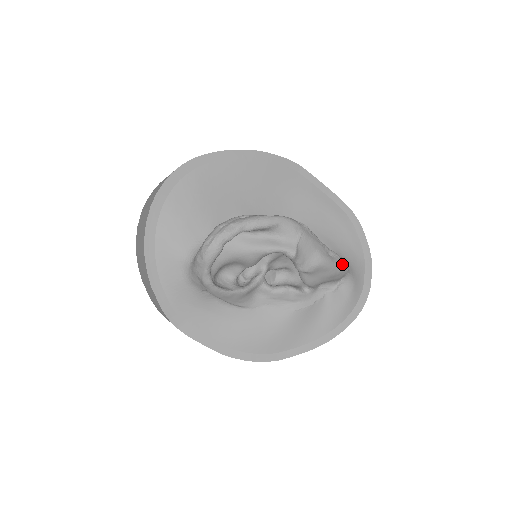
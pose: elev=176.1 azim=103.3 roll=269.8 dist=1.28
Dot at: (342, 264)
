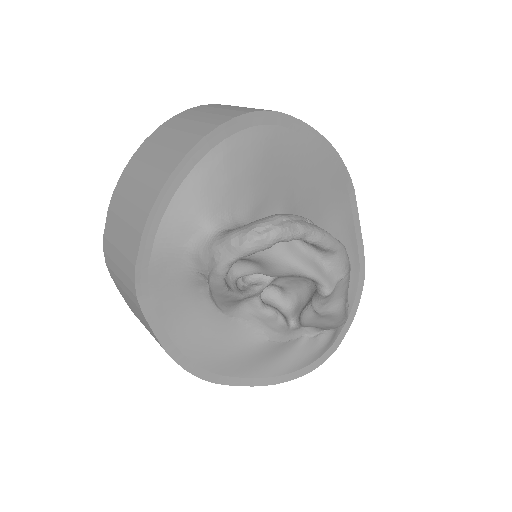
Dot at: (346, 319)
